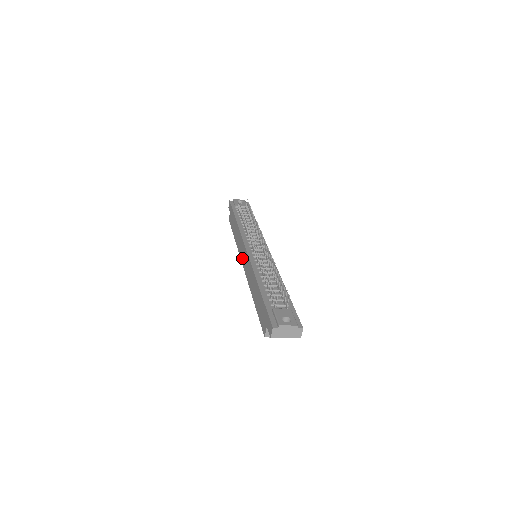
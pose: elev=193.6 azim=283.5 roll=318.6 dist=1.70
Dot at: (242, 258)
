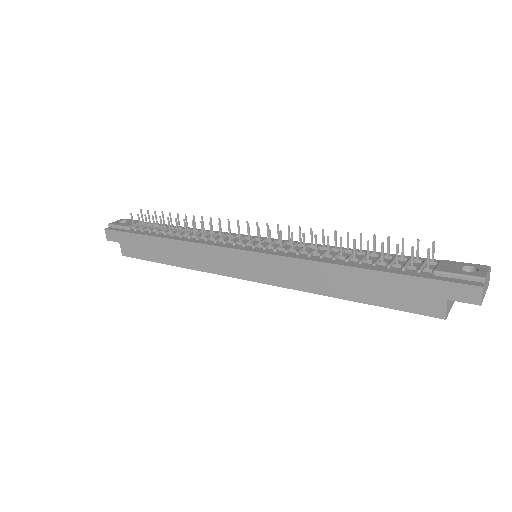
Dot at: (237, 272)
